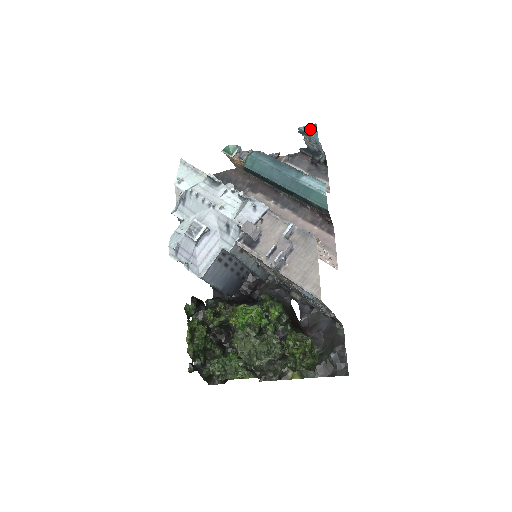
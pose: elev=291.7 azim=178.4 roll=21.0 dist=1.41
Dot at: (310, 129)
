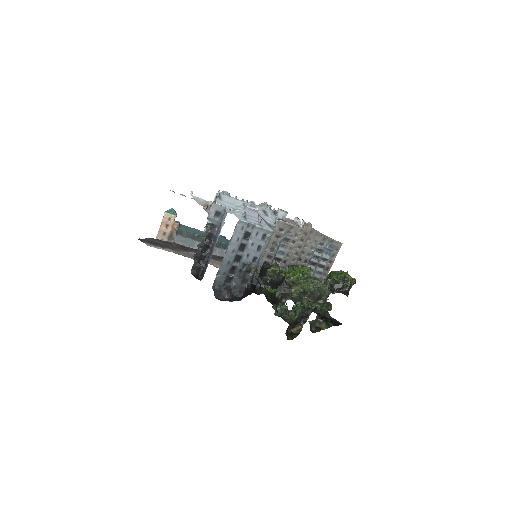
Dot at: occluded
